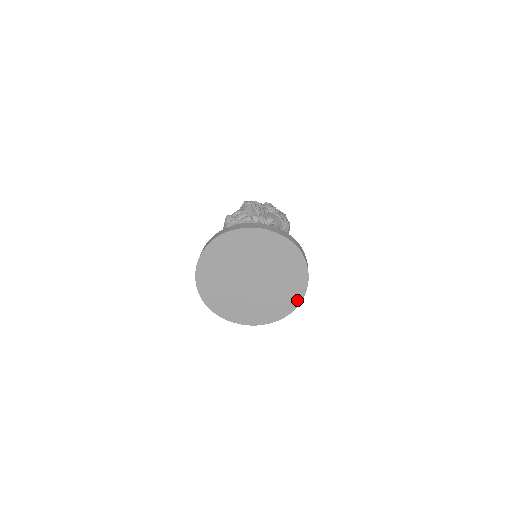
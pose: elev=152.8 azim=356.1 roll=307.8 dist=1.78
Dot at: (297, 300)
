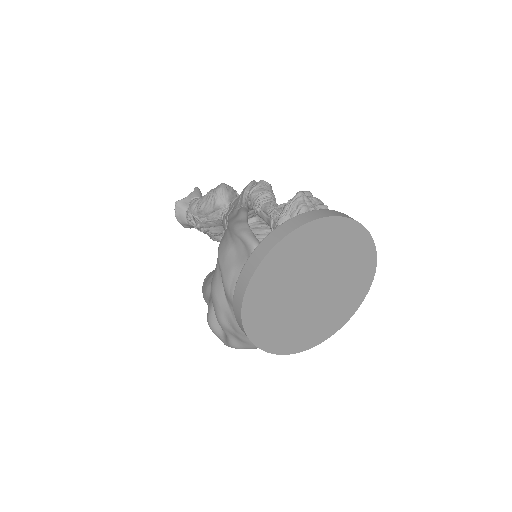
Dot at: (332, 331)
